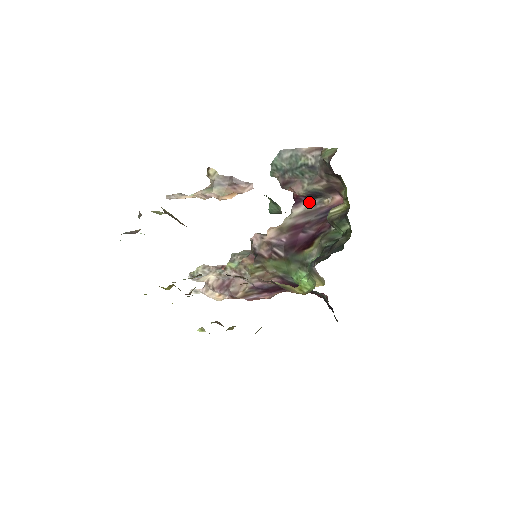
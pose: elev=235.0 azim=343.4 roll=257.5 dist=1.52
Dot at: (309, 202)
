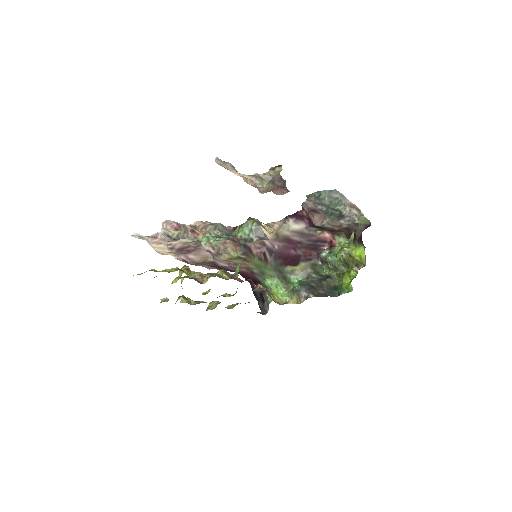
Dot at: (309, 226)
